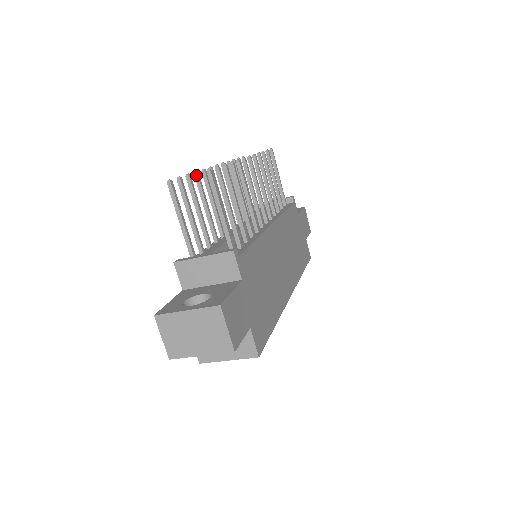
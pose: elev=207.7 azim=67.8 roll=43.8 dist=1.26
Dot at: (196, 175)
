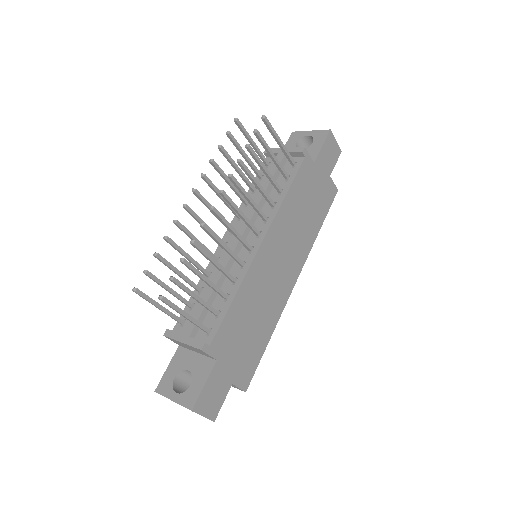
Dot at: (166, 240)
